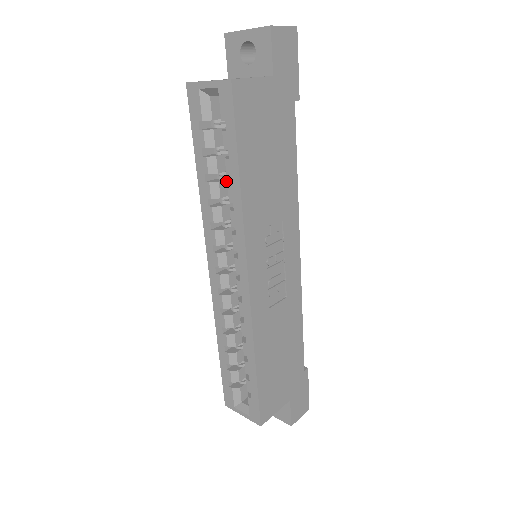
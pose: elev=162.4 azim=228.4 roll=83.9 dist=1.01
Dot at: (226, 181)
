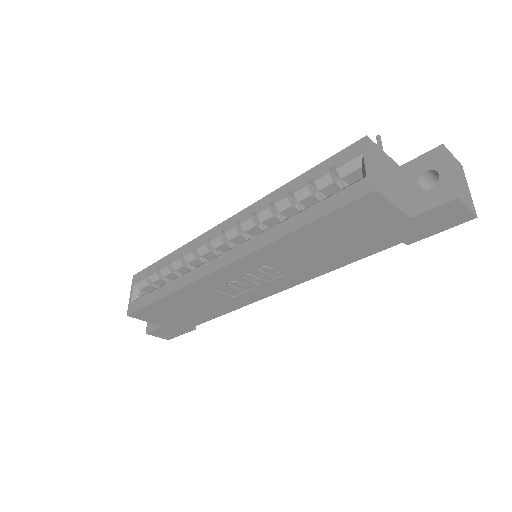
Dot at: (297, 210)
